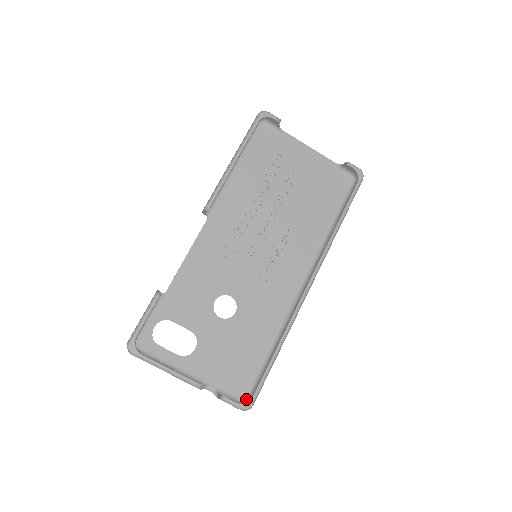
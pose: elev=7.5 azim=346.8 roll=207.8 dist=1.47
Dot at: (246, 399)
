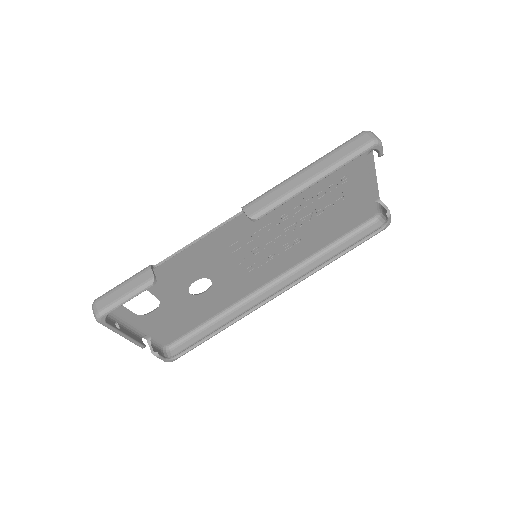
Dot at: (169, 346)
